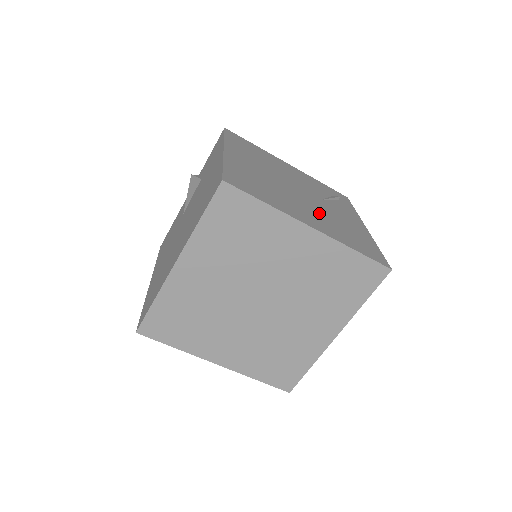
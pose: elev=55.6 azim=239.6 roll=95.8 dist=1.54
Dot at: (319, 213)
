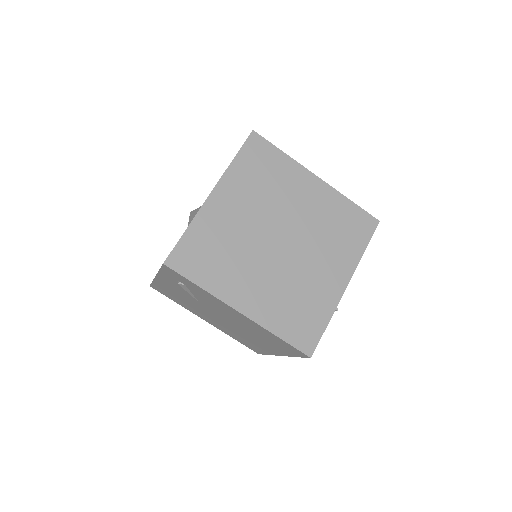
Dot at: occluded
